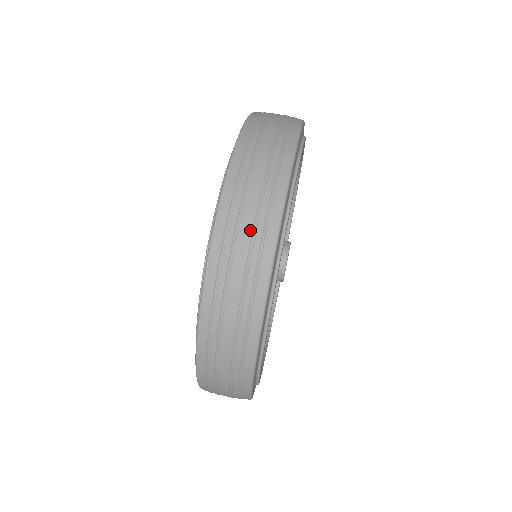
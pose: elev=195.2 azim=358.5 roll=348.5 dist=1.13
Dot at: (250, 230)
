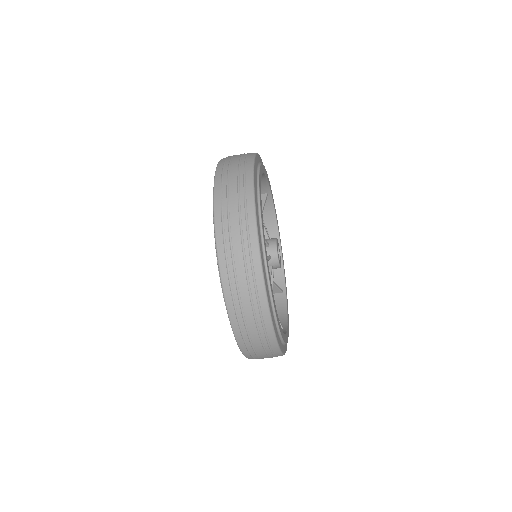
Dot at: (248, 298)
